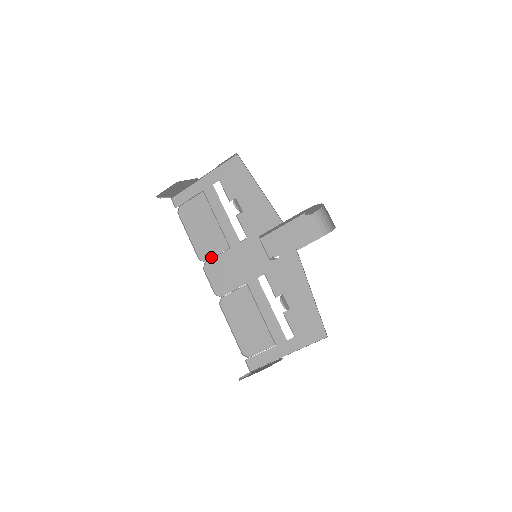
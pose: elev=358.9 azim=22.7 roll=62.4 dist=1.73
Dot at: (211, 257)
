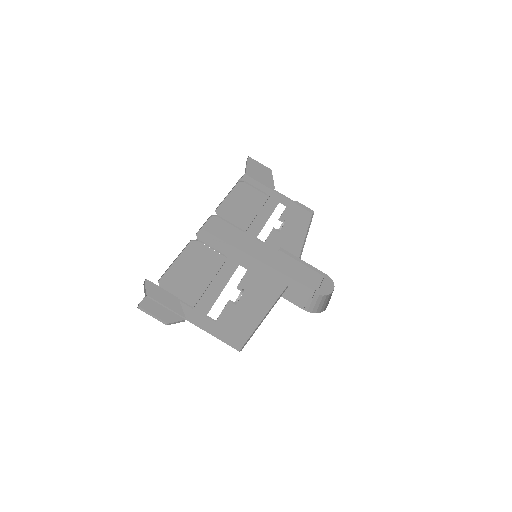
Dot at: (225, 219)
